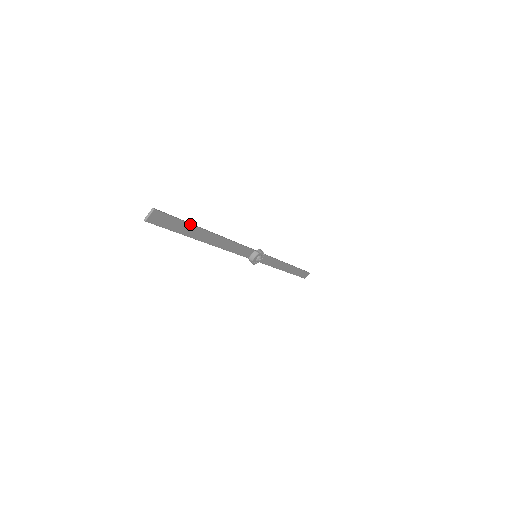
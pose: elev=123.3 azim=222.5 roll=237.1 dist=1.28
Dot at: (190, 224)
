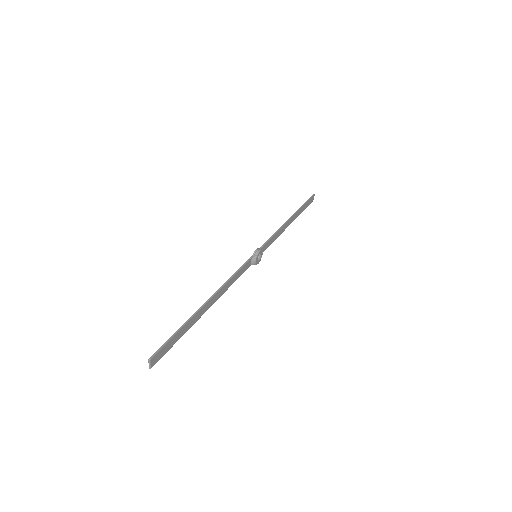
Dot at: (185, 325)
